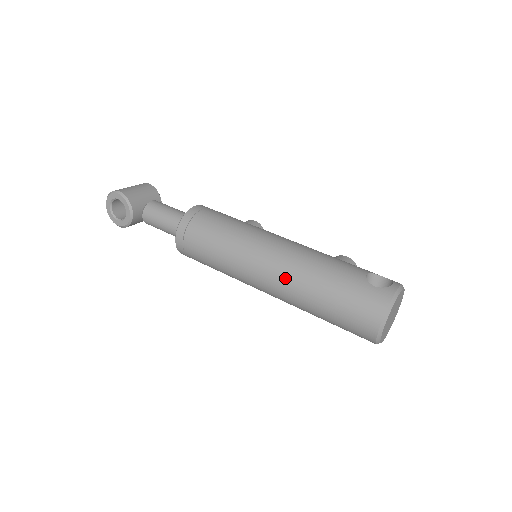
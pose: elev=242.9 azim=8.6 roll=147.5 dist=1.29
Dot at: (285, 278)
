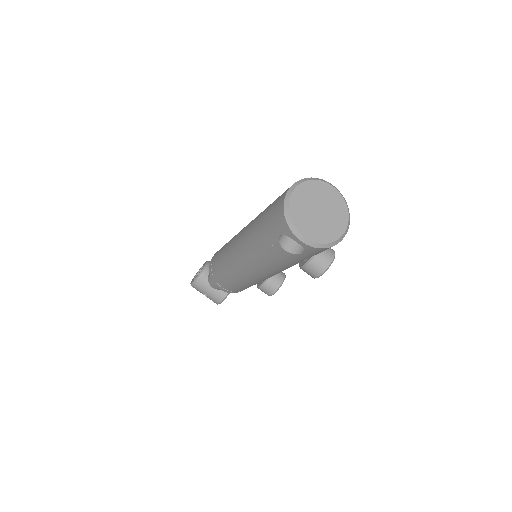
Dot at: occluded
